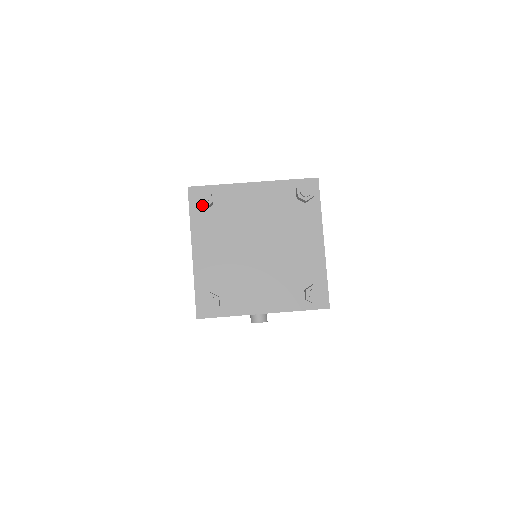
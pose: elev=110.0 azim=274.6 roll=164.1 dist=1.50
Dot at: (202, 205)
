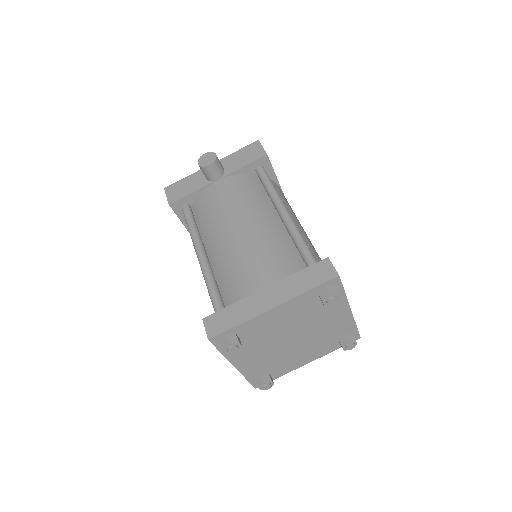
Dot at: (233, 352)
